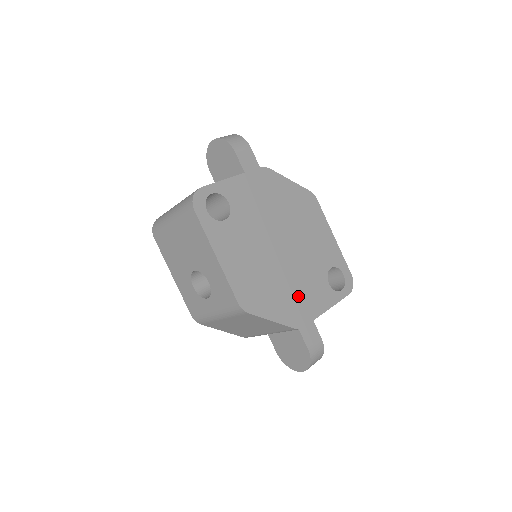
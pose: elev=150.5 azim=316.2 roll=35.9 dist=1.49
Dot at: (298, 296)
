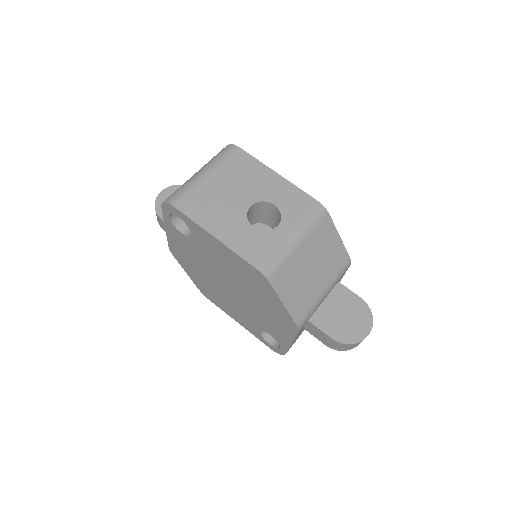
Dot at: occluded
